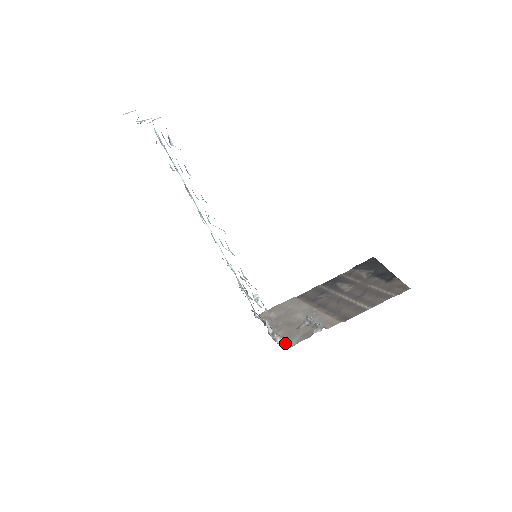
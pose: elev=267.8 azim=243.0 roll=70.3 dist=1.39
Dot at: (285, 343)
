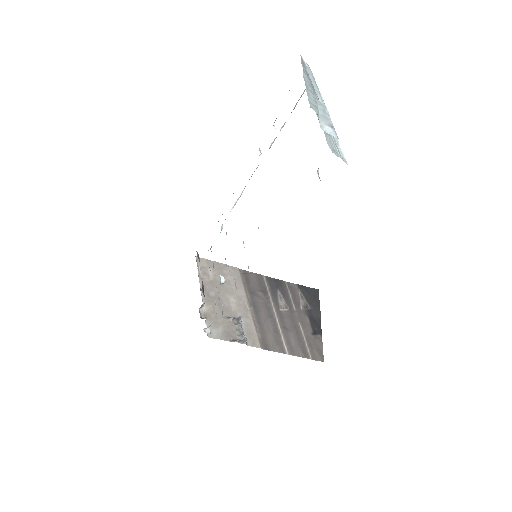
Dot at: occluded
